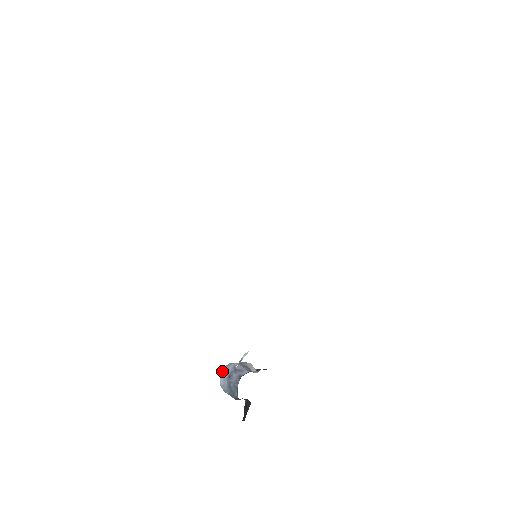
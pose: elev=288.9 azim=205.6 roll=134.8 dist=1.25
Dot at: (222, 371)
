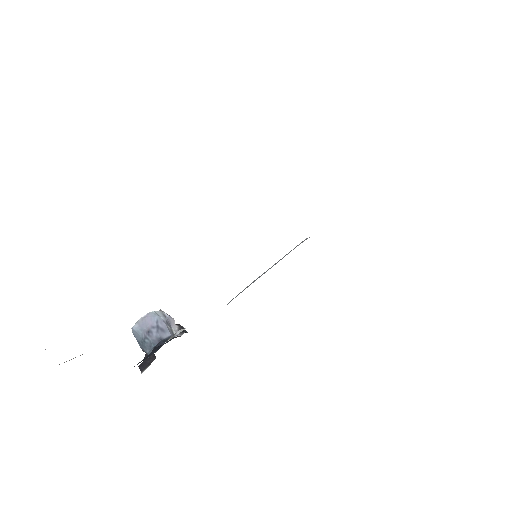
Dot at: (141, 318)
